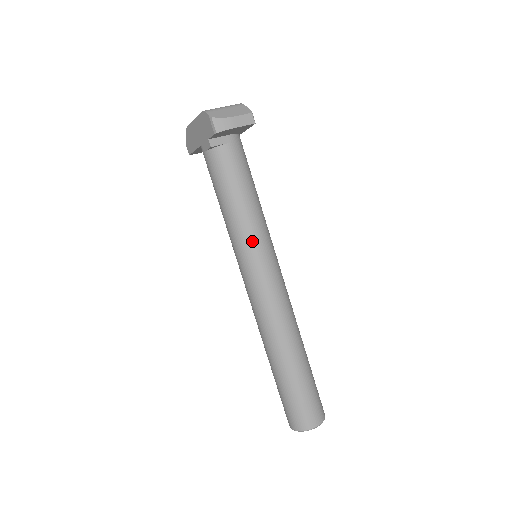
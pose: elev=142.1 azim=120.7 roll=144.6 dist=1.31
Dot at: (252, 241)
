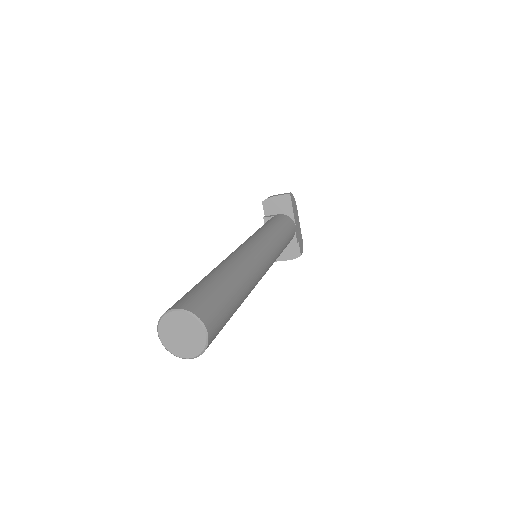
Dot at: (251, 236)
